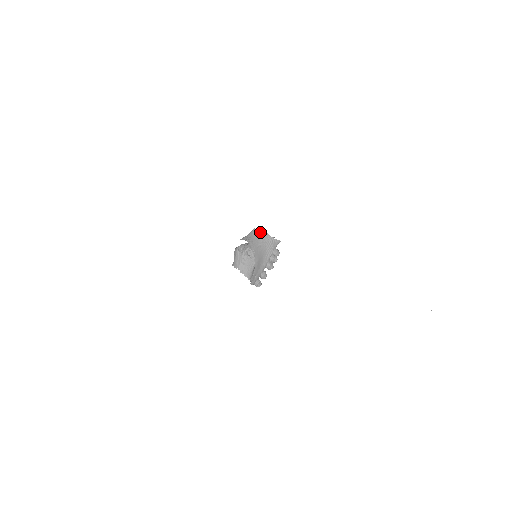
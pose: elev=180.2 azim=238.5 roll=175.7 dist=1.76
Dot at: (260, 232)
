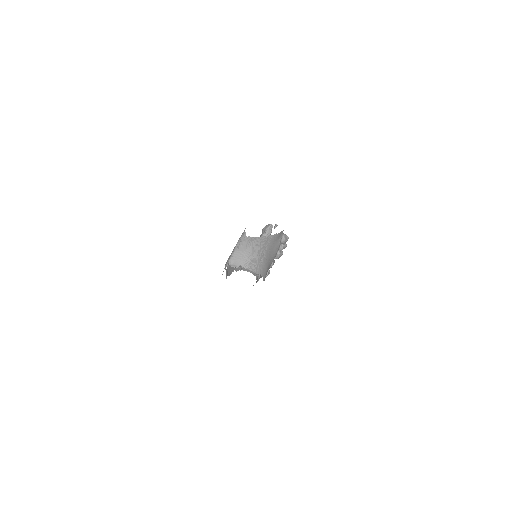
Dot at: (257, 239)
